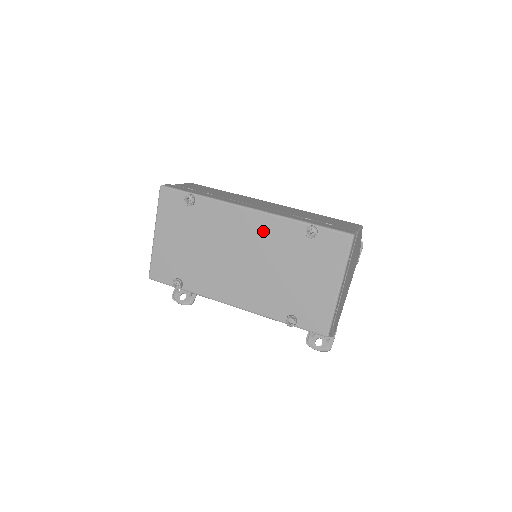
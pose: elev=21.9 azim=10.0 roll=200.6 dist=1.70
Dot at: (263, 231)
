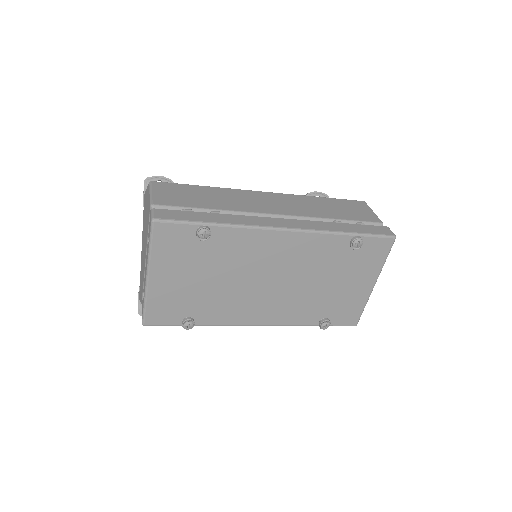
Dot at: (299, 250)
